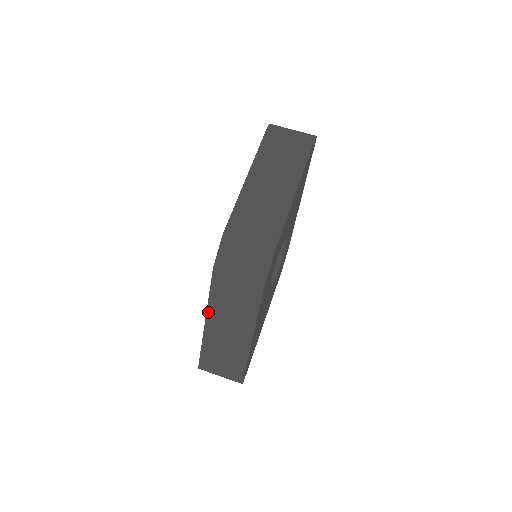
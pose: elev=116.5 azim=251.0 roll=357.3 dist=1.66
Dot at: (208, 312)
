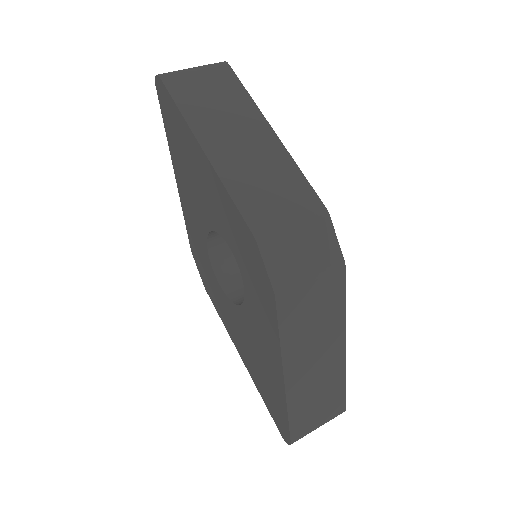
Dot at: (284, 362)
